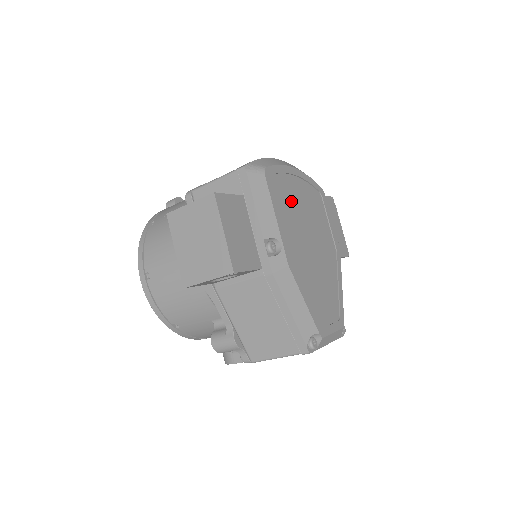
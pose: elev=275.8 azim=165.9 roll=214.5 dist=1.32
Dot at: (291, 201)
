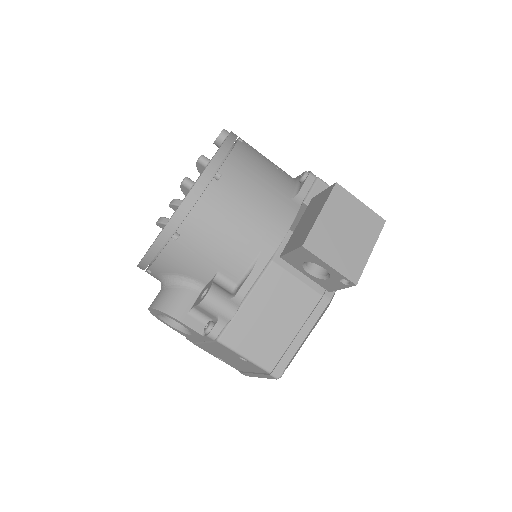
Dot at: occluded
